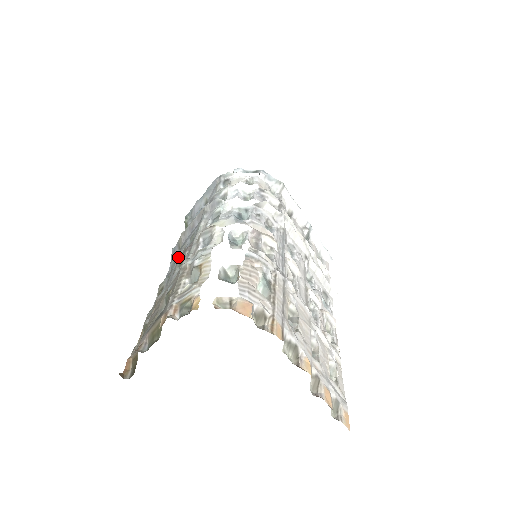
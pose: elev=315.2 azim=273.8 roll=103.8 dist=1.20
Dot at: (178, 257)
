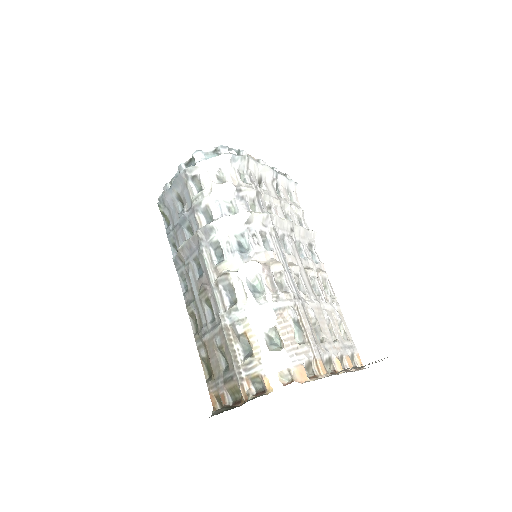
Dot at: (191, 280)
